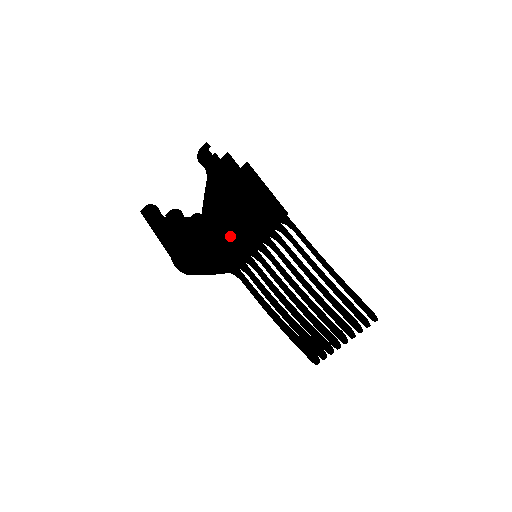
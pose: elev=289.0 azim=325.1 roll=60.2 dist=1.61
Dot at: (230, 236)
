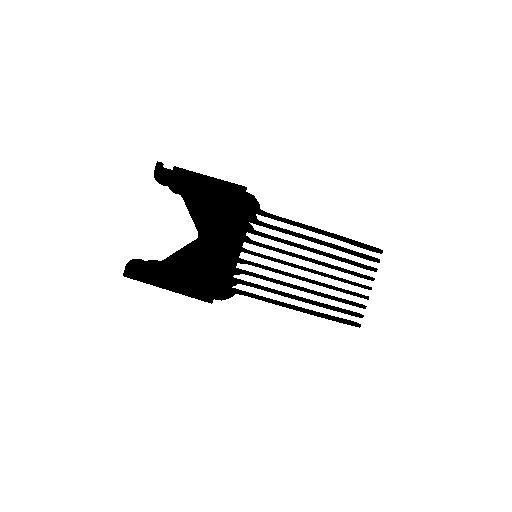
Dot at: (242, 233)
